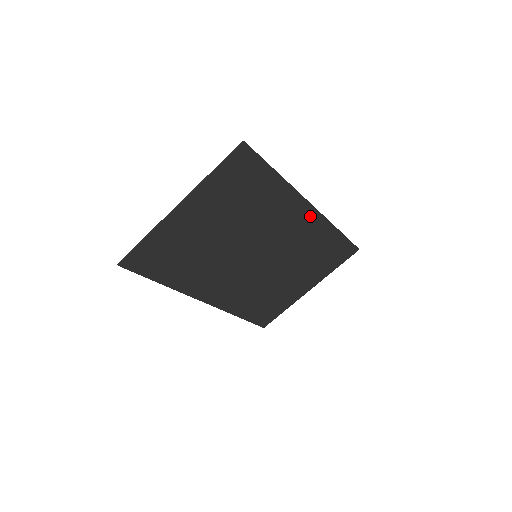
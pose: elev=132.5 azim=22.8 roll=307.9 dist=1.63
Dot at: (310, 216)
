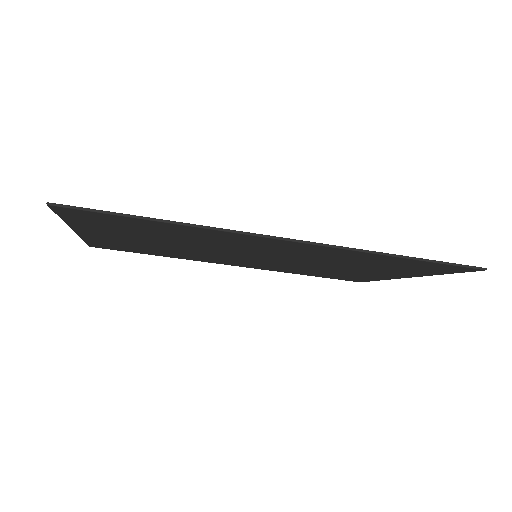
Dot at: (302, 245)
